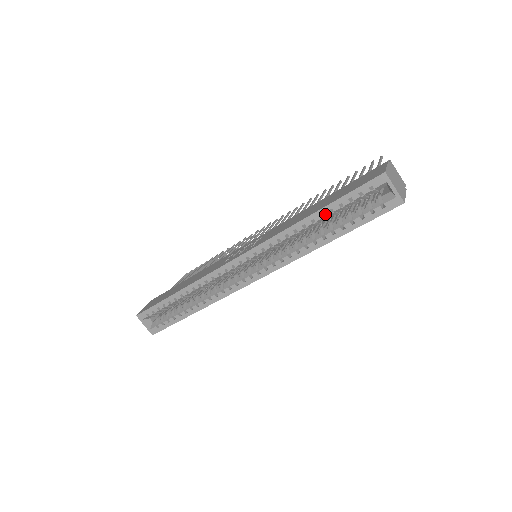
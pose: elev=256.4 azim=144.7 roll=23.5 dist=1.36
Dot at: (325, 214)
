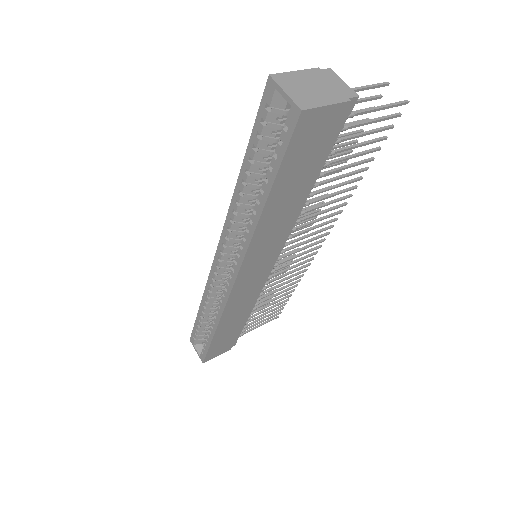
Dot at: (248, 168)
